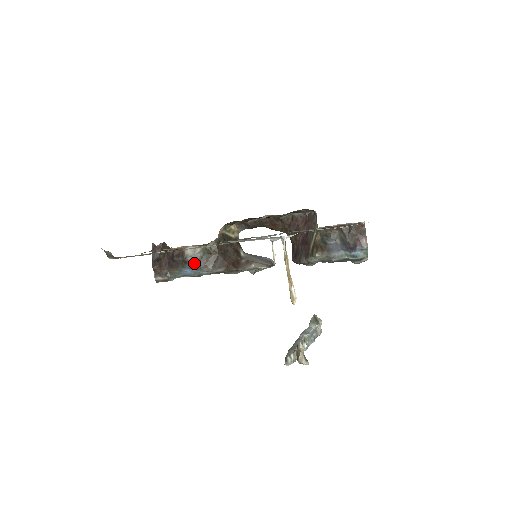
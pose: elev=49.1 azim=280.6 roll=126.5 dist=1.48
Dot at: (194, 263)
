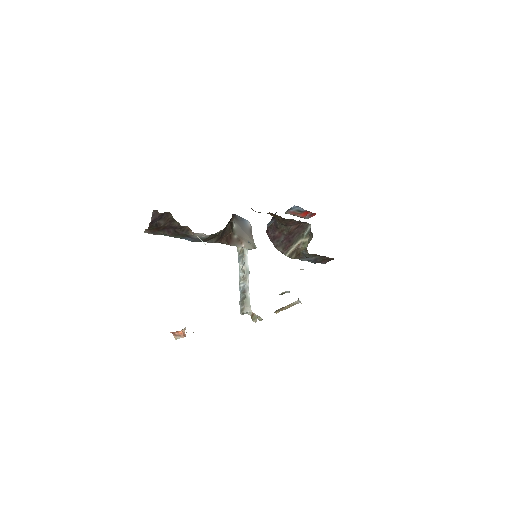
Dot at: (196, 239)
